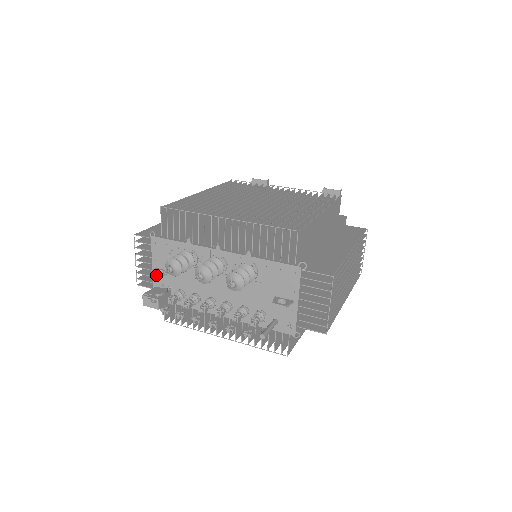
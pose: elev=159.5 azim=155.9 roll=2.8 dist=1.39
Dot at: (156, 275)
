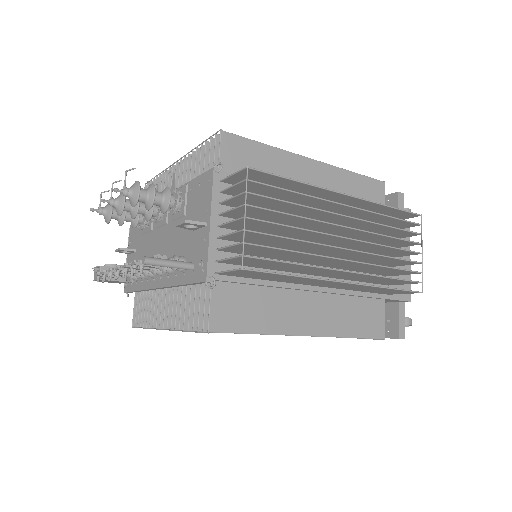
Dot at: (118, 250)
